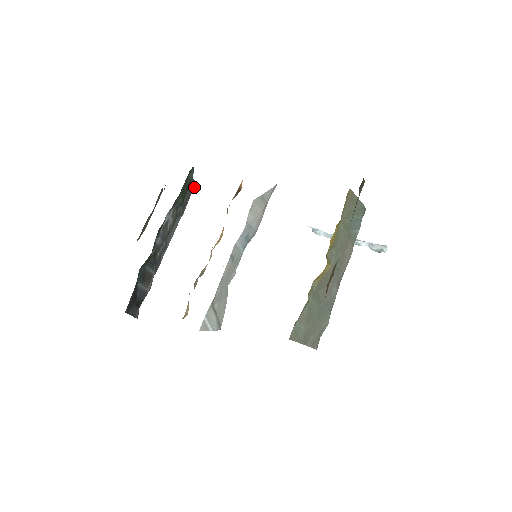
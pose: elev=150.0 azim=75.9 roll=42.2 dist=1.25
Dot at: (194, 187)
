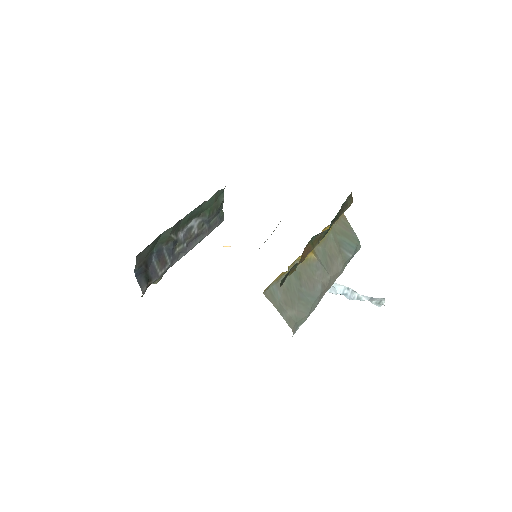
Dot at: (222, 221)
